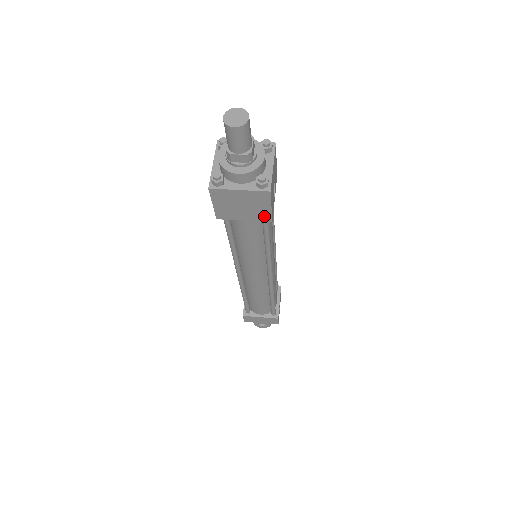
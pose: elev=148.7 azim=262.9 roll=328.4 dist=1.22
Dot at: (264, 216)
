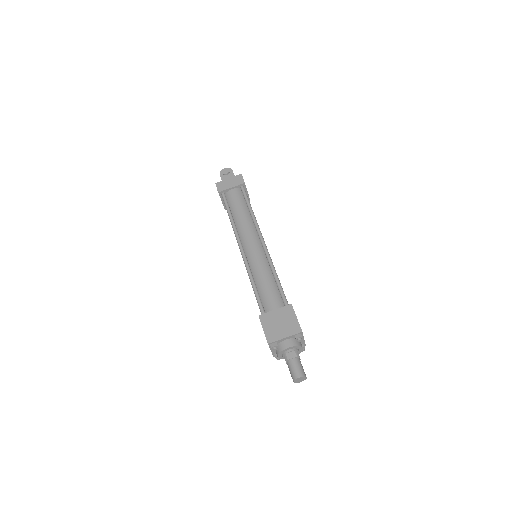
Dot at: occluded
